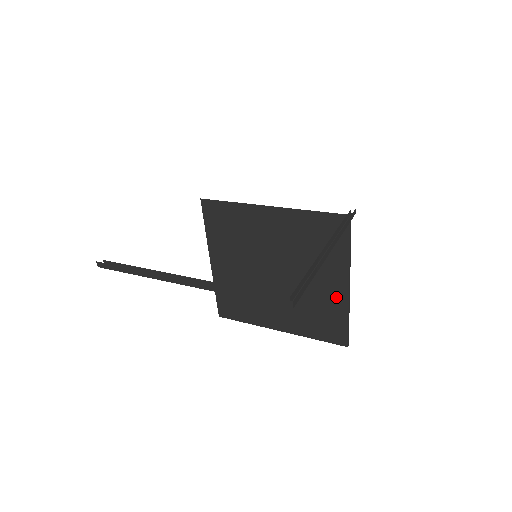
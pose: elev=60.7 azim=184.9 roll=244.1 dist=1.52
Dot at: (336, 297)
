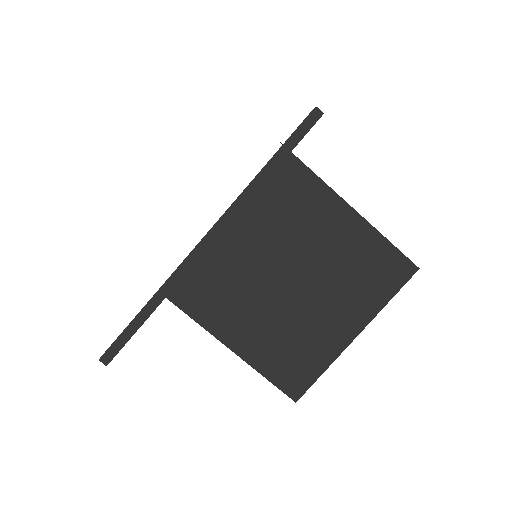
Dot at: (357, 233)
